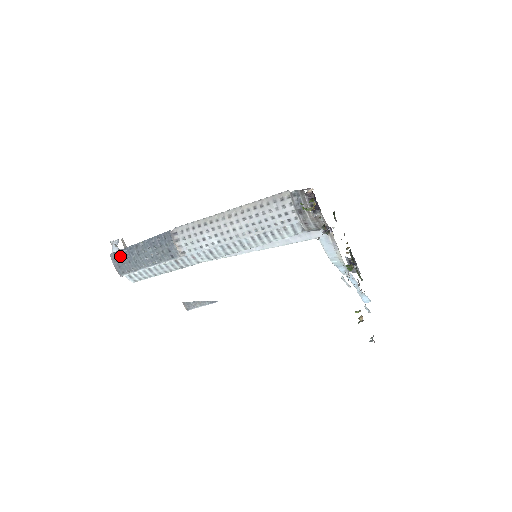
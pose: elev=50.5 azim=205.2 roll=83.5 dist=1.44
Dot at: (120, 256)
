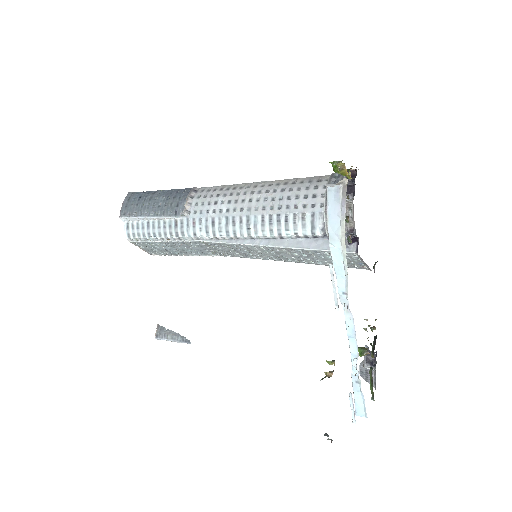
Dot at: (135, 196)
